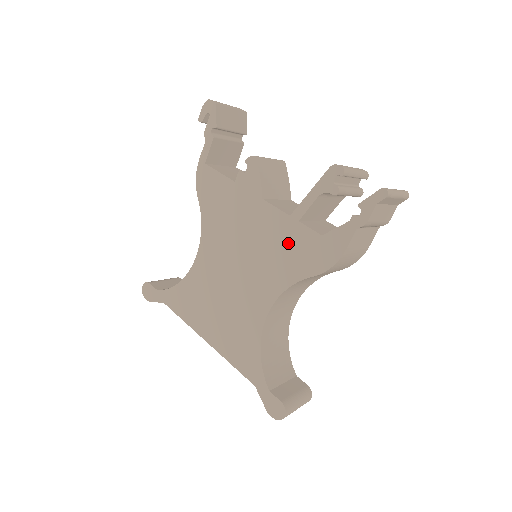
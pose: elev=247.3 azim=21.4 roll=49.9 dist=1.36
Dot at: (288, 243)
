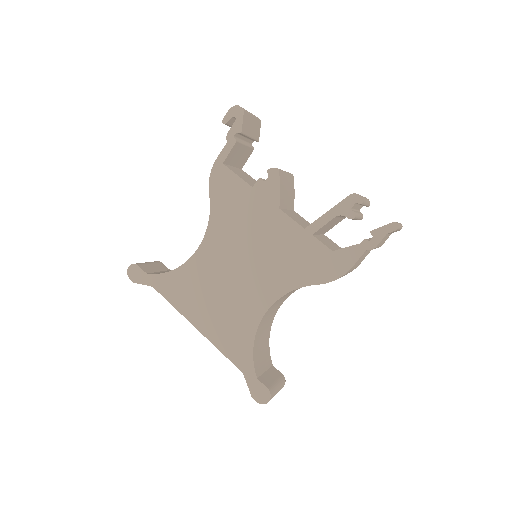
Dot at: (299, 252)
